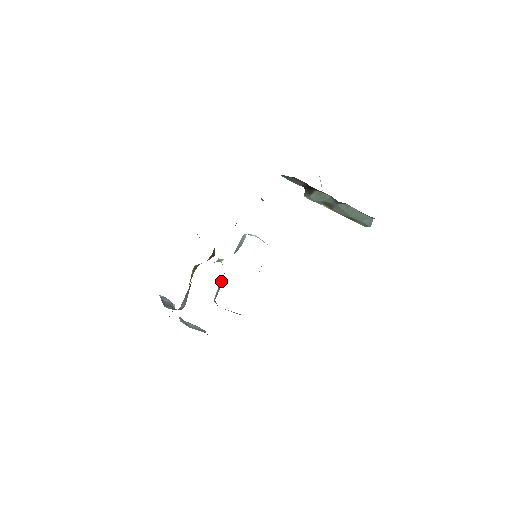
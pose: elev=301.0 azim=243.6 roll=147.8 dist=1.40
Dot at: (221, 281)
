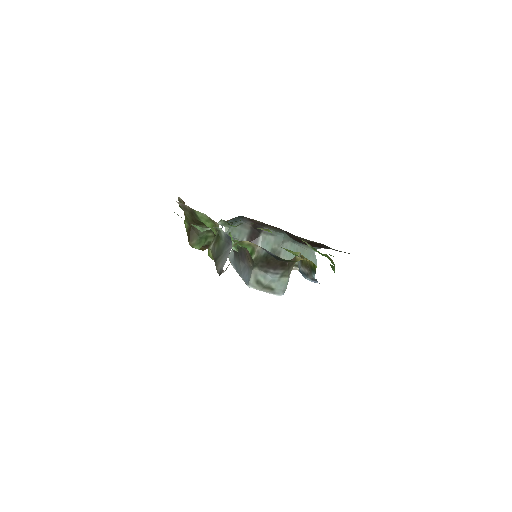
Dot at: (242, 267)
